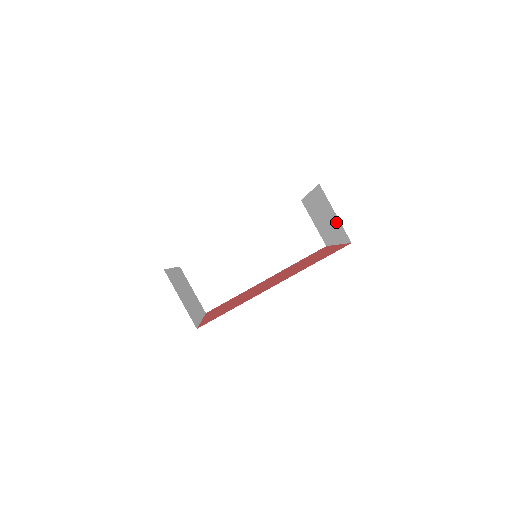
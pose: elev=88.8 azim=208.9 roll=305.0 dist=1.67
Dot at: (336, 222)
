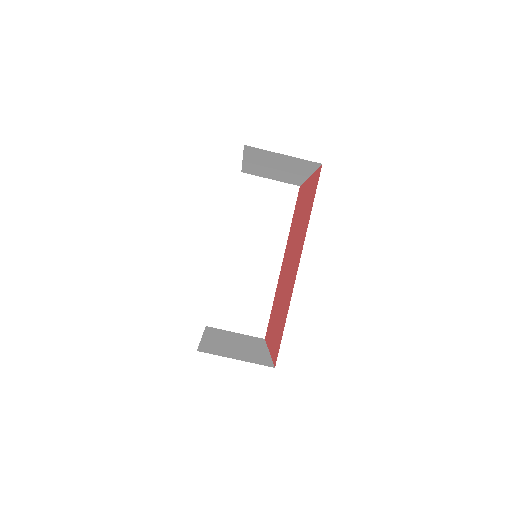
Dot at: (291, 161)
